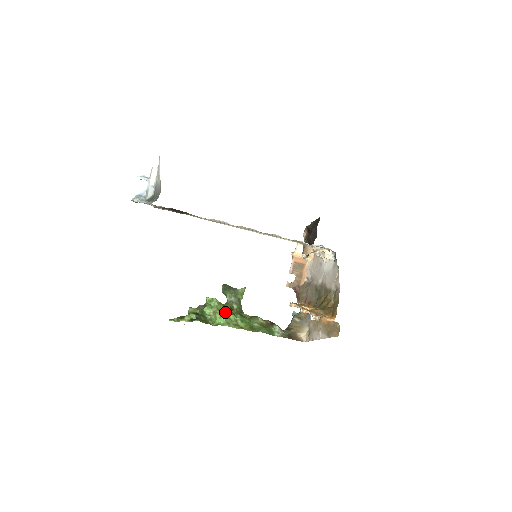
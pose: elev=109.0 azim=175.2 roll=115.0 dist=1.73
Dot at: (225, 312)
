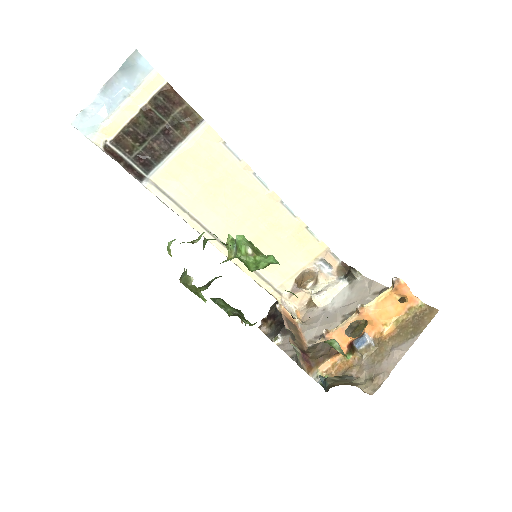
Dot at: occluded
